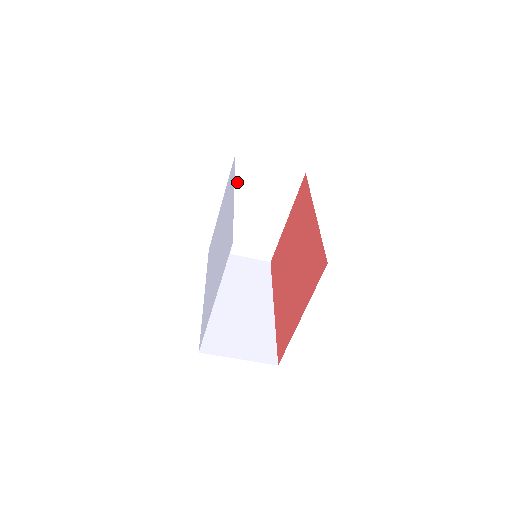
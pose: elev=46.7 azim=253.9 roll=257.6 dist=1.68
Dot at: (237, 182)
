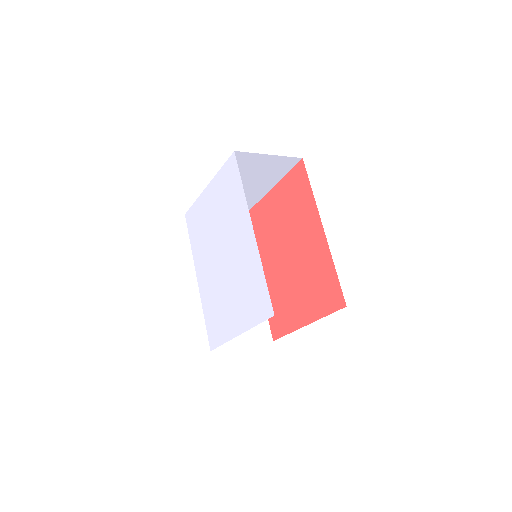
Dot at: occluded
